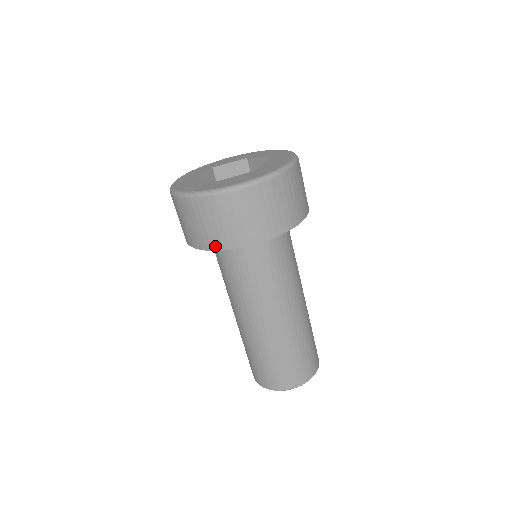
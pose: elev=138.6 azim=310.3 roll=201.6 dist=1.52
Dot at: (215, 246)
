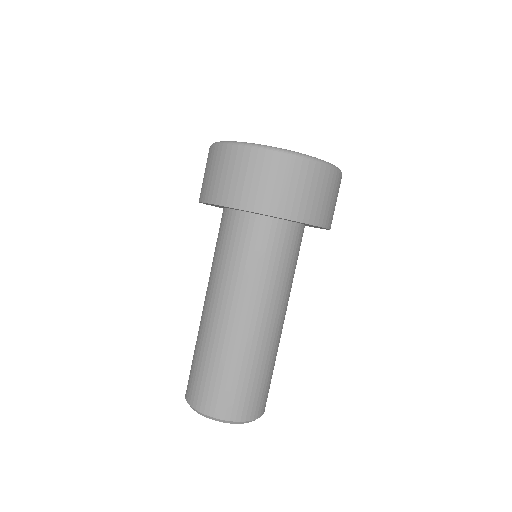
Dot at: (232, 202)
